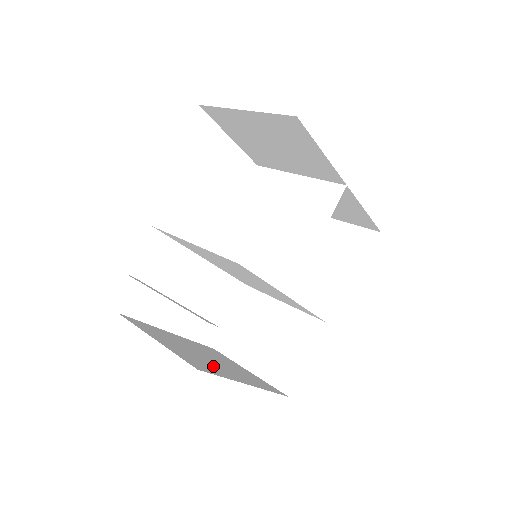
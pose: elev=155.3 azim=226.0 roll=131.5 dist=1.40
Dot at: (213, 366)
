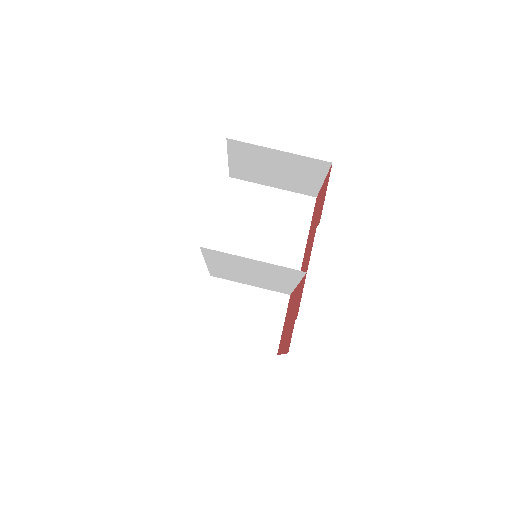
Dot at: occluded
